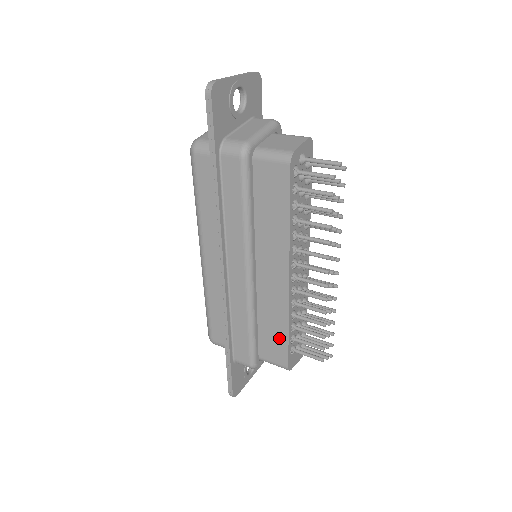
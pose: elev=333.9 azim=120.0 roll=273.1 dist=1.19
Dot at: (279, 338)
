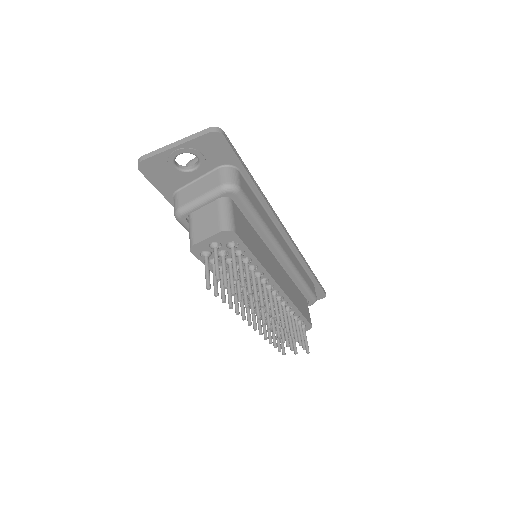
Dot at: occluded
